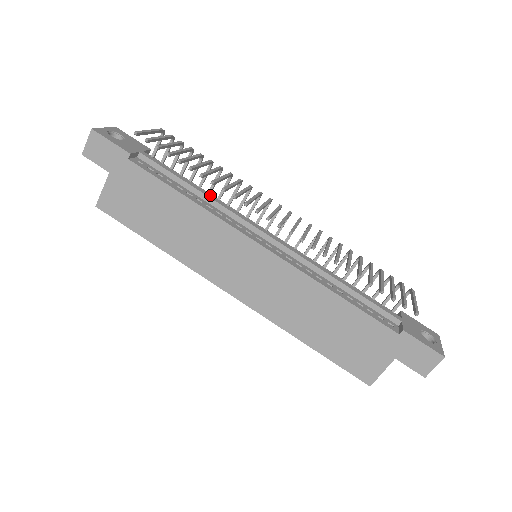
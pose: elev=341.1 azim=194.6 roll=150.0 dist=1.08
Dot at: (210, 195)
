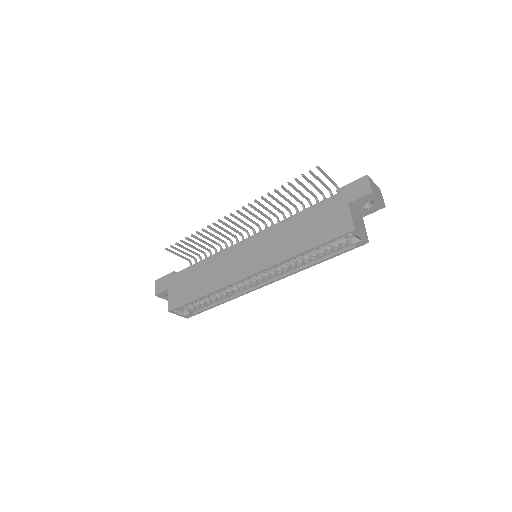
Dot at: occluded
